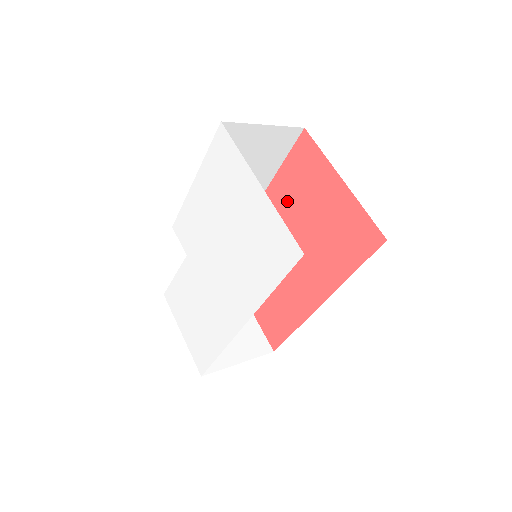
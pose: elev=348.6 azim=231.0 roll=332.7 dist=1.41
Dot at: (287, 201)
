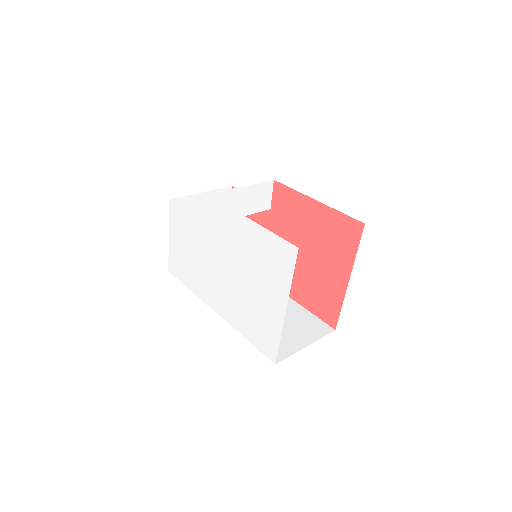
Dot at: (310, 226)
